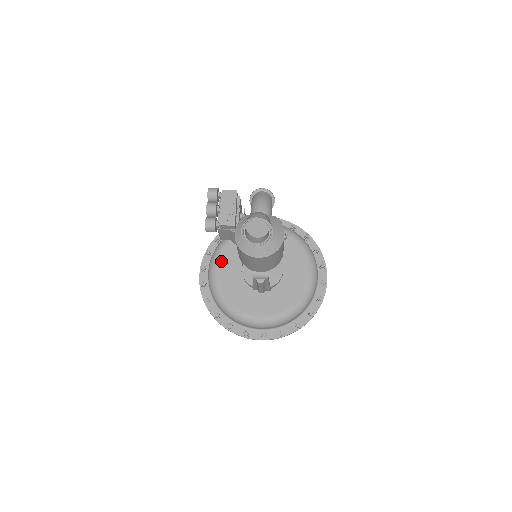
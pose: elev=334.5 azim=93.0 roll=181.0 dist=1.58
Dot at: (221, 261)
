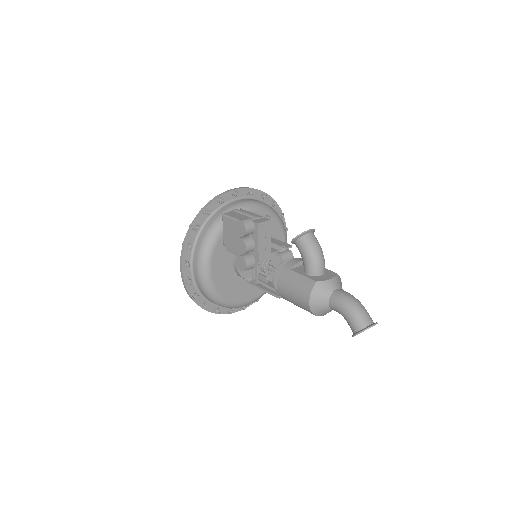
Dot at: (214, 261)
